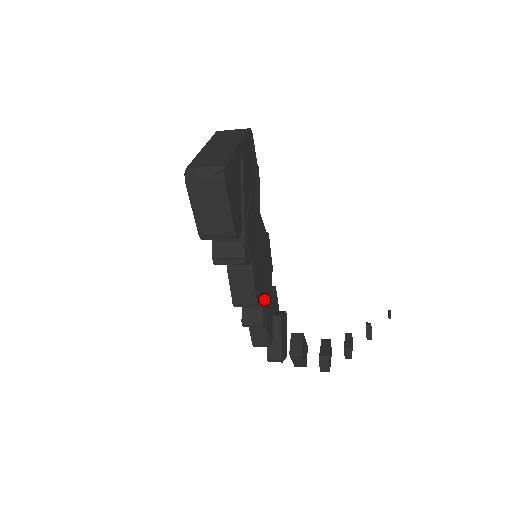
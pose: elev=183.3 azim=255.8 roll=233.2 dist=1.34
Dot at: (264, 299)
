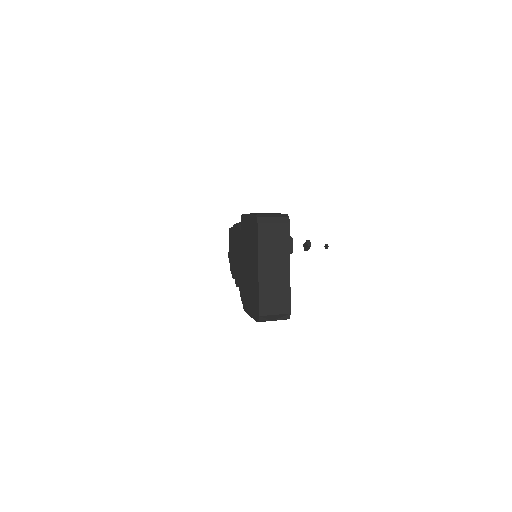
Dot at: occluded
